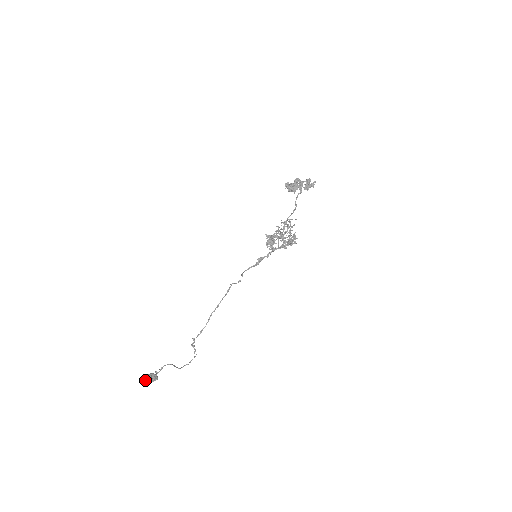
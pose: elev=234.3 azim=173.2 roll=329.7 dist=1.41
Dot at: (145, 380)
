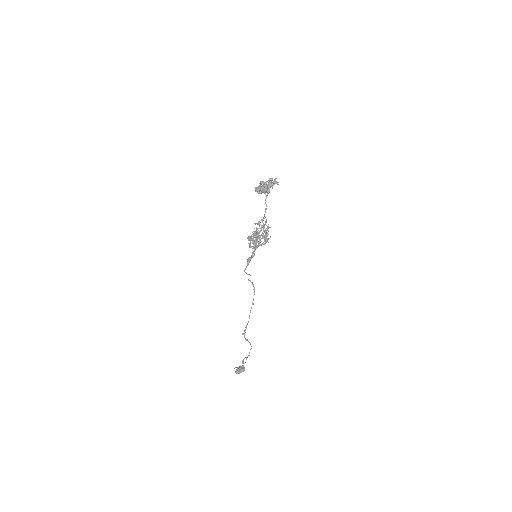
Dot at: (235, 372)
